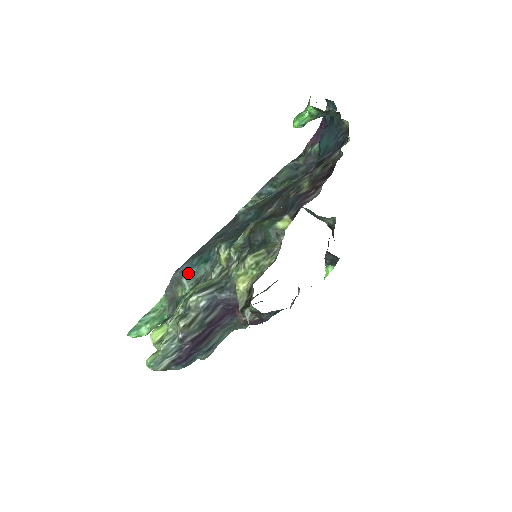
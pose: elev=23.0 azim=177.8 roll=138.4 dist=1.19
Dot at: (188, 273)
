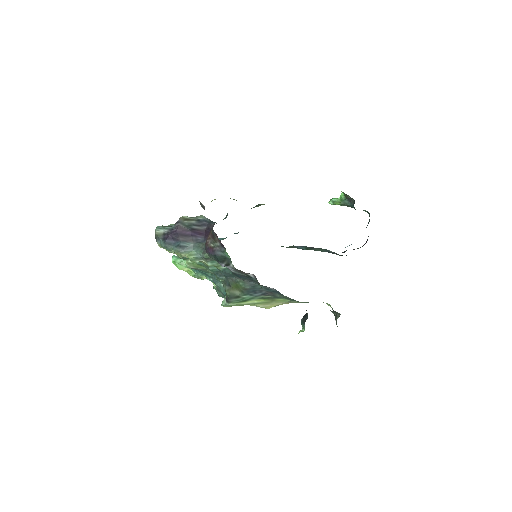
Dot at: (219, 238)
